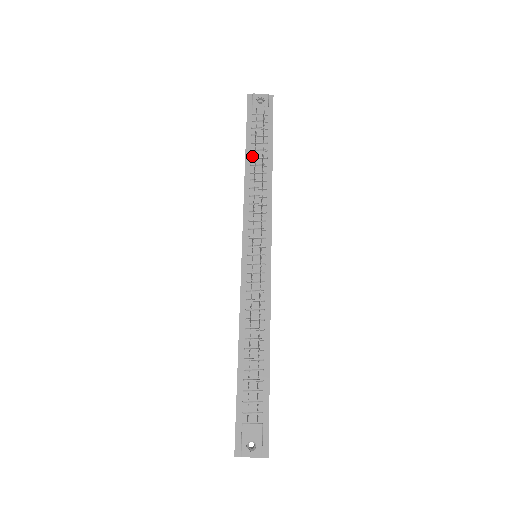
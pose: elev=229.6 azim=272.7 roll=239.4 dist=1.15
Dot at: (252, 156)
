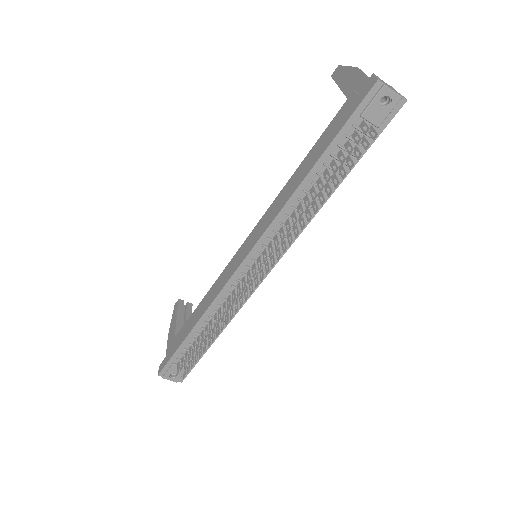
Dot at: (319, 173)
